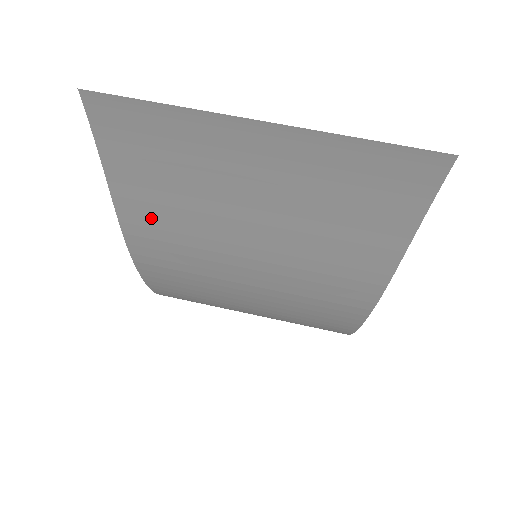
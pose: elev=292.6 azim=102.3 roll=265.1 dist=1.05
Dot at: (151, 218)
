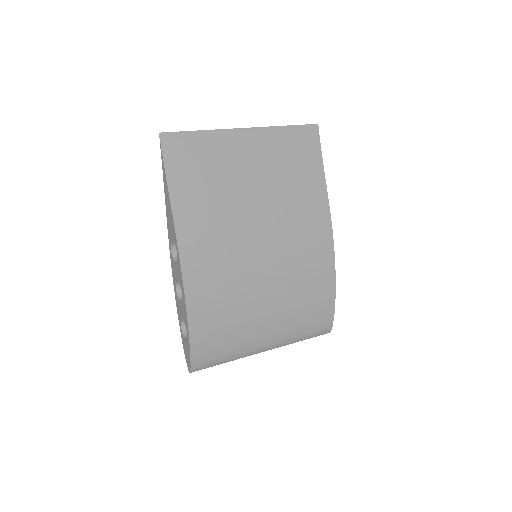
Dot at: (197, 221)
